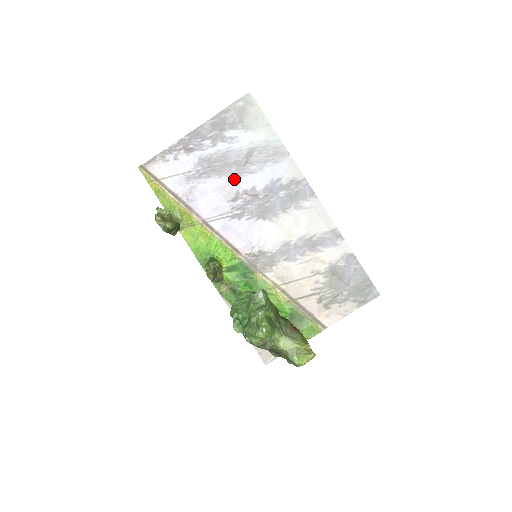
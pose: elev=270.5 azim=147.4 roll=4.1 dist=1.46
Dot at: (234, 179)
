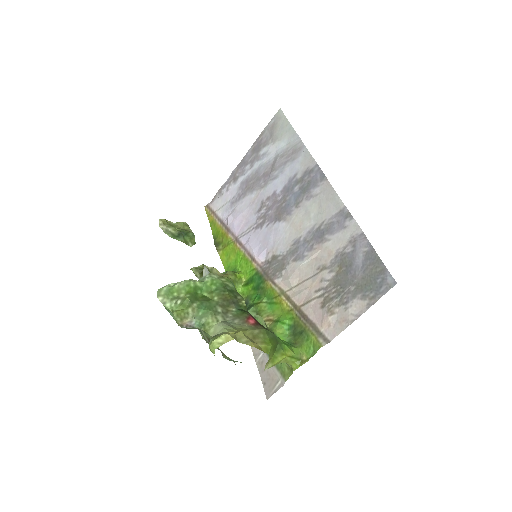
Dot at: (261, 190)
